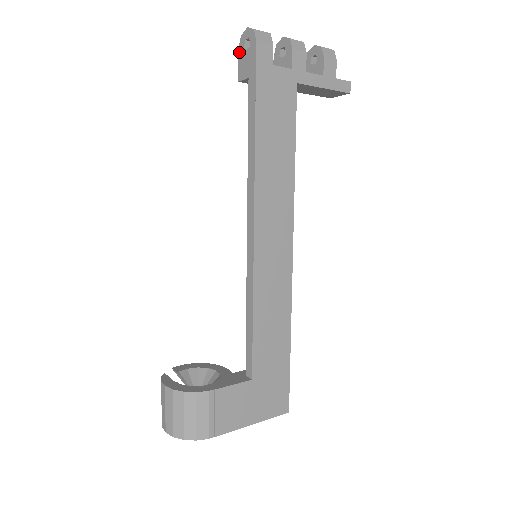
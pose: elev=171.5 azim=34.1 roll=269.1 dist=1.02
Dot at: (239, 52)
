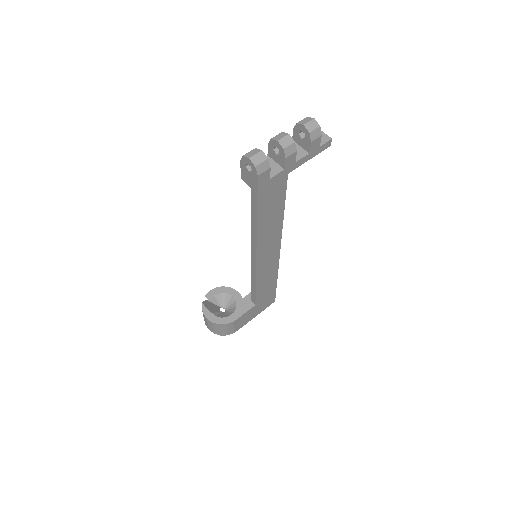
Dot at: (241, 164)
